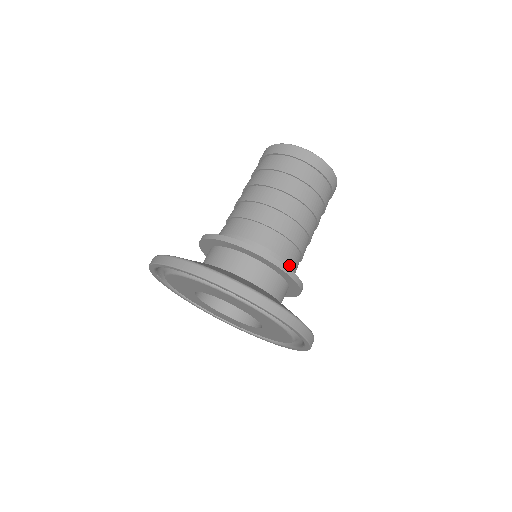
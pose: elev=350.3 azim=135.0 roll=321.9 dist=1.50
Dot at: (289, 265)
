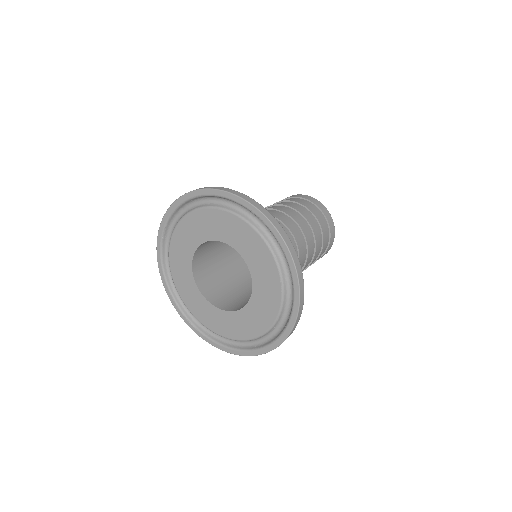
Dot at: occluded
